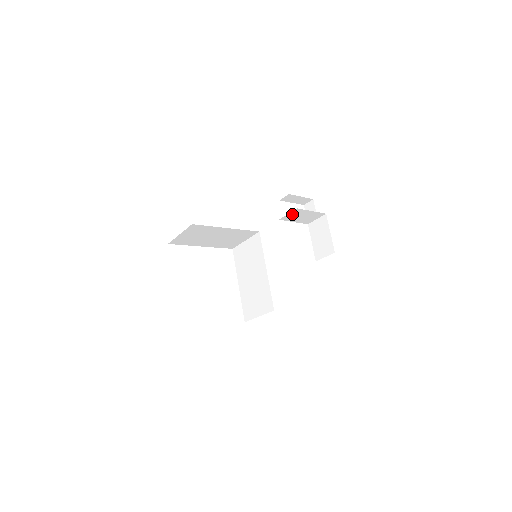
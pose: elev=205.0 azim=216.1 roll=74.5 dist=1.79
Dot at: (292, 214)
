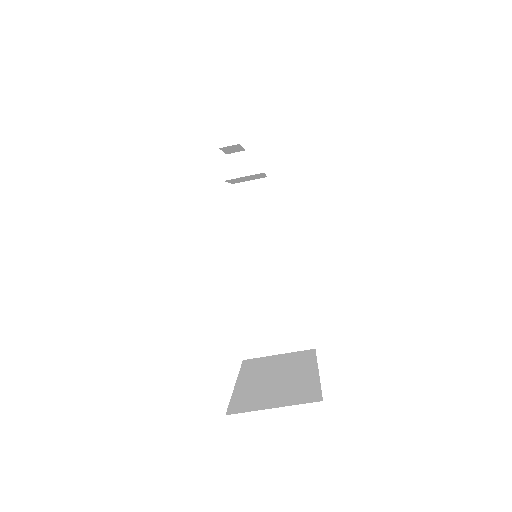
Dot at: (246, 176)
